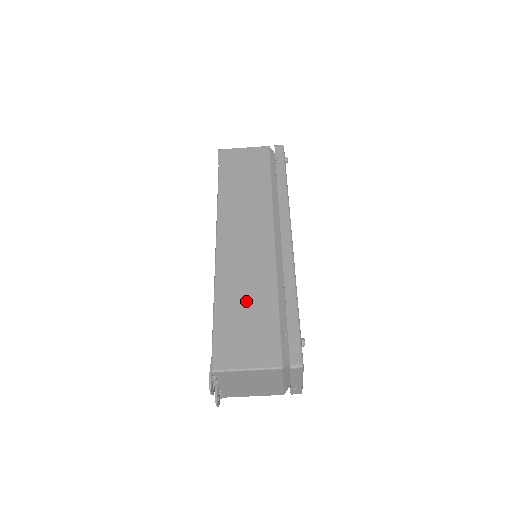
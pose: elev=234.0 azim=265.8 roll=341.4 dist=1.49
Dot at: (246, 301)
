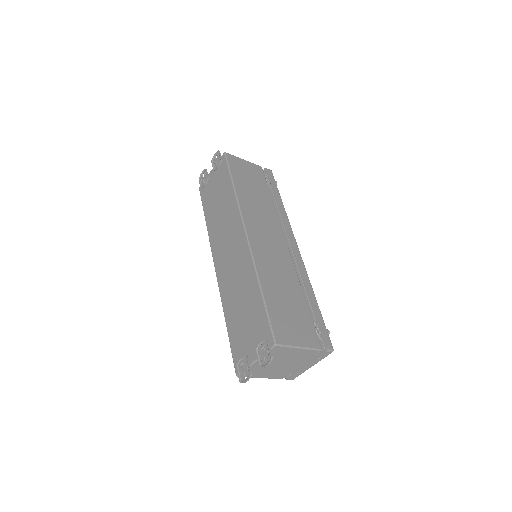
Dot at: (283, 291)
